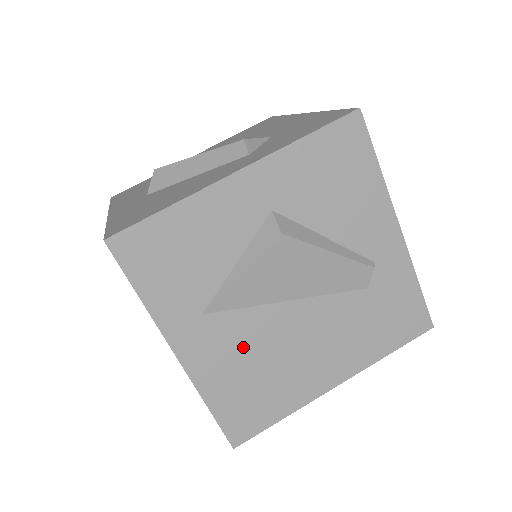
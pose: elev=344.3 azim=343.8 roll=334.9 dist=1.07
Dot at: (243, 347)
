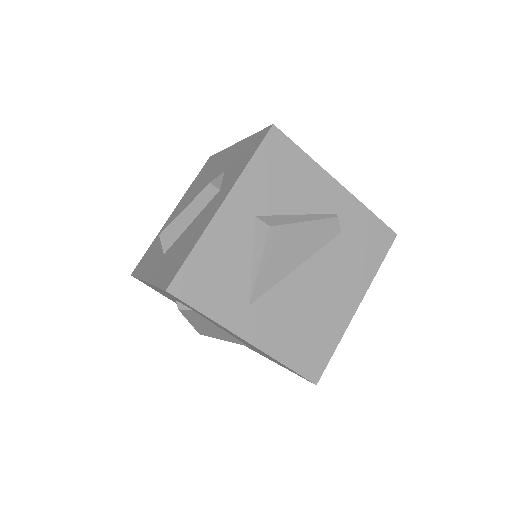
Dot at: (285, 313)
